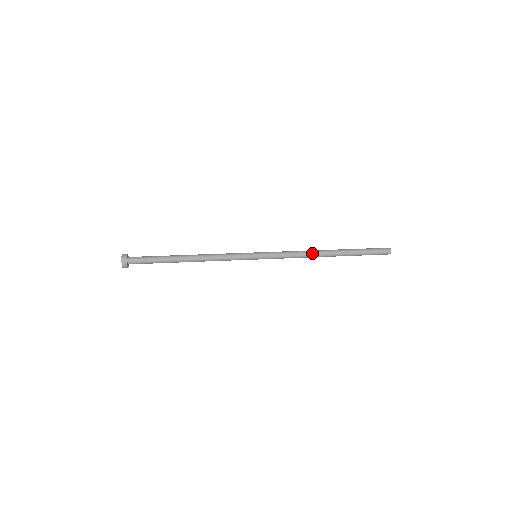
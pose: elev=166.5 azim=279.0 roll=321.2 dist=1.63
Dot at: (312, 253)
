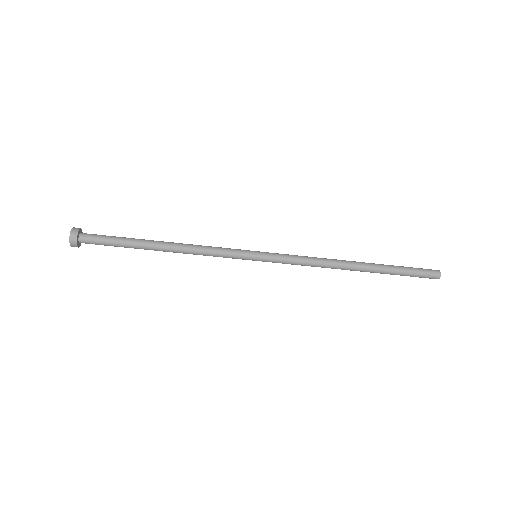
Dot at: (333, 263)
